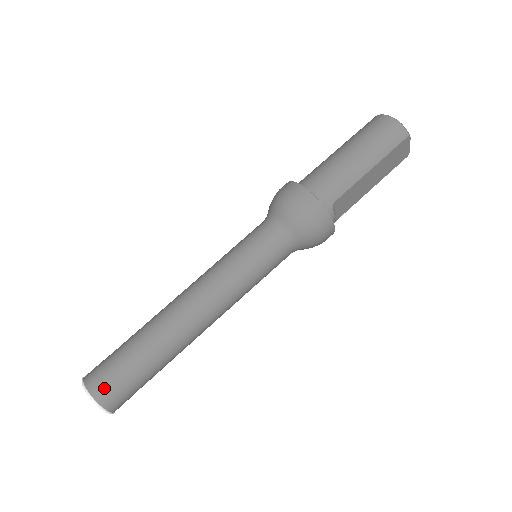
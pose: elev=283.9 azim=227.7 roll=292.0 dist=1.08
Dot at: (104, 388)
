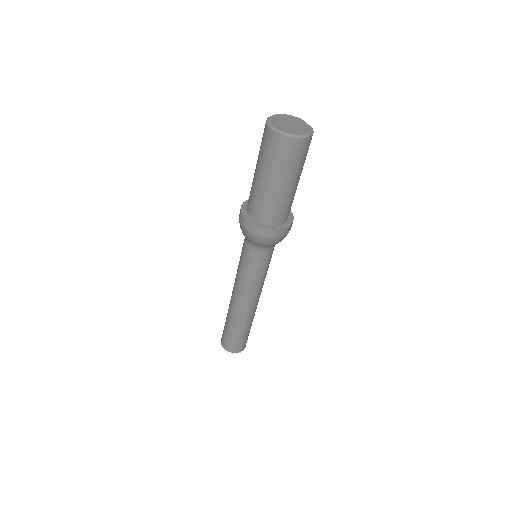
Dot at: (245, 345)
